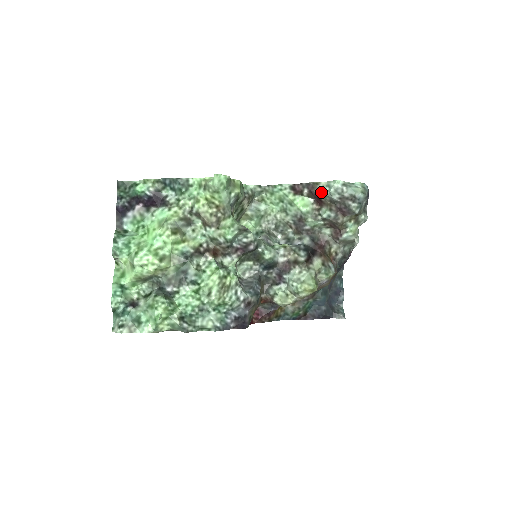
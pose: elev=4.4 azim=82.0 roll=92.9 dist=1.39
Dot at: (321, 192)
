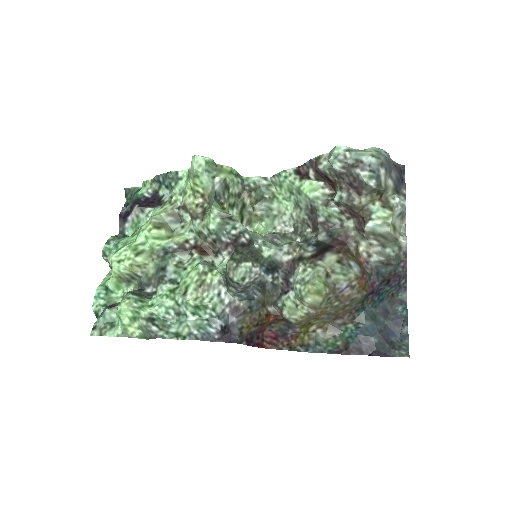
Dot at: (323, 166)
